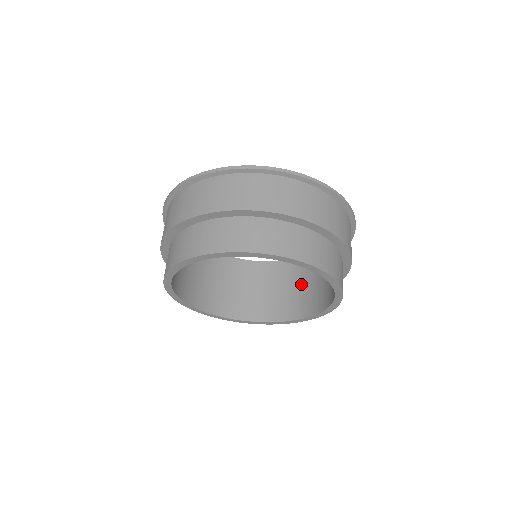
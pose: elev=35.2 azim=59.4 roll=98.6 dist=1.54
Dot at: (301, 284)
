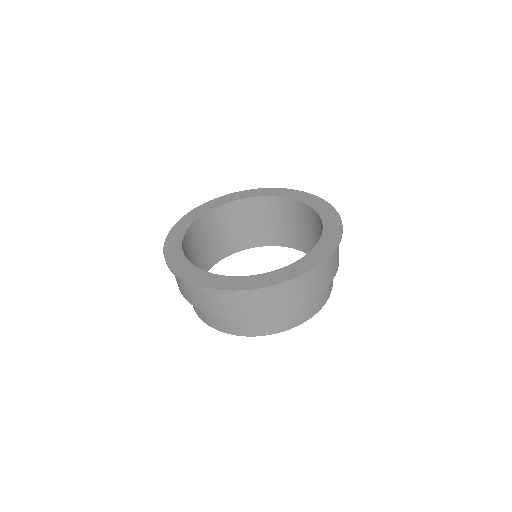
Dot at: occluded
